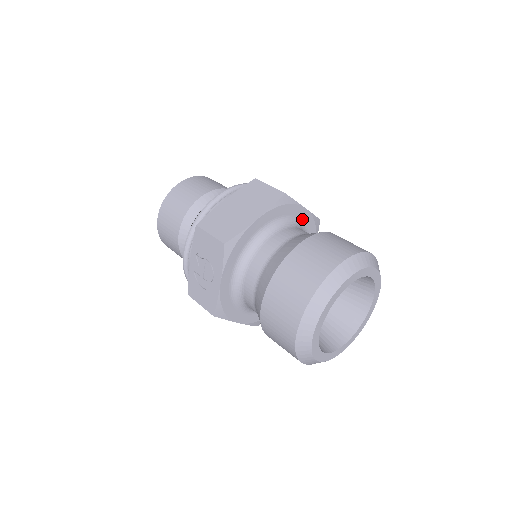
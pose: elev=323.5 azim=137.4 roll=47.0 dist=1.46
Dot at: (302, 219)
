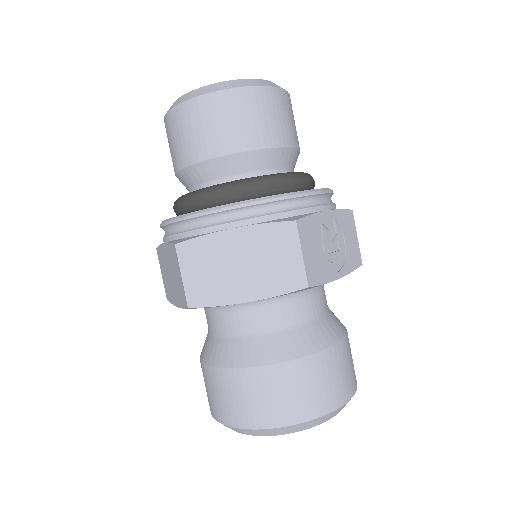
Dot at: occluded
